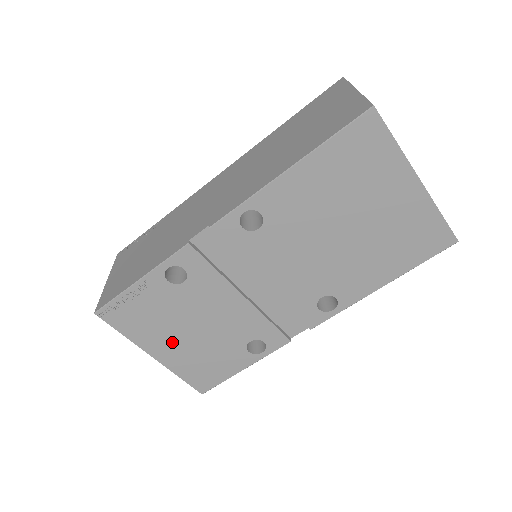
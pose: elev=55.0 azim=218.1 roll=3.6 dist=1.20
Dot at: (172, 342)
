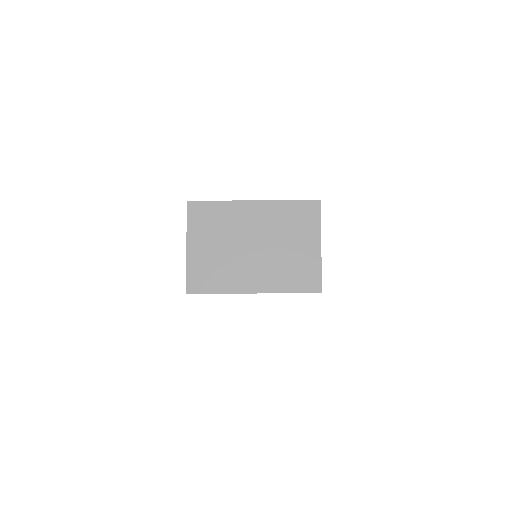
Dot at: occluded
